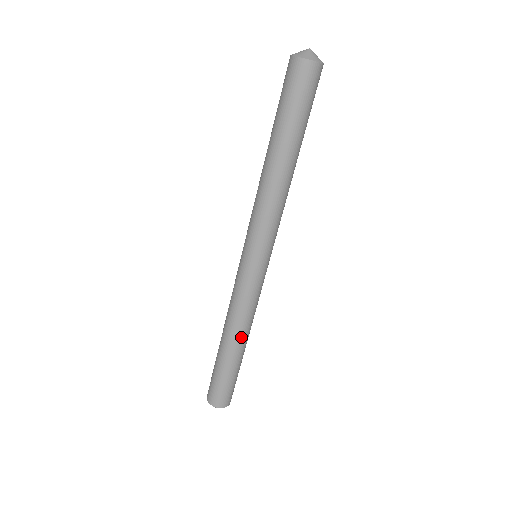
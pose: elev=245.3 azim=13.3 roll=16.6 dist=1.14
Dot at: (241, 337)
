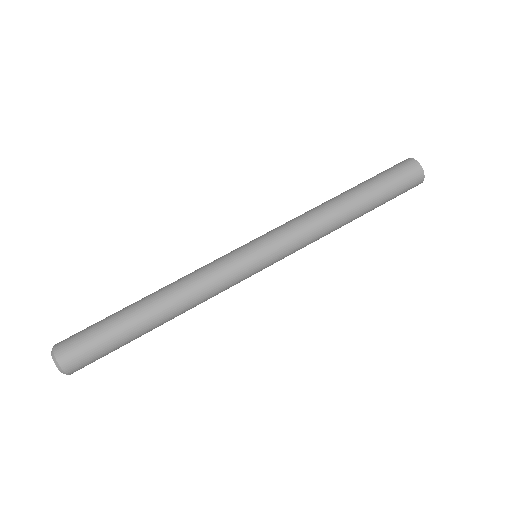
Dot at: (164, 293)
